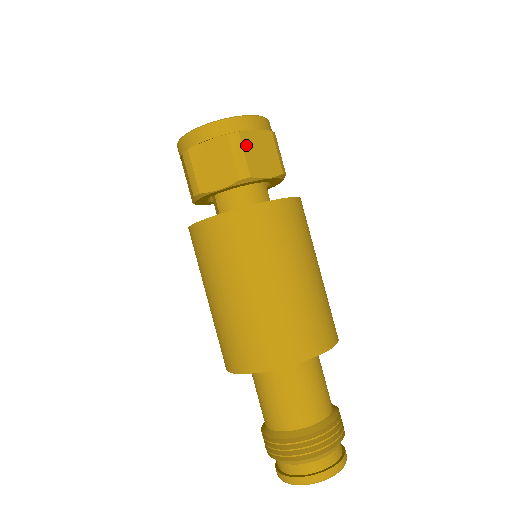
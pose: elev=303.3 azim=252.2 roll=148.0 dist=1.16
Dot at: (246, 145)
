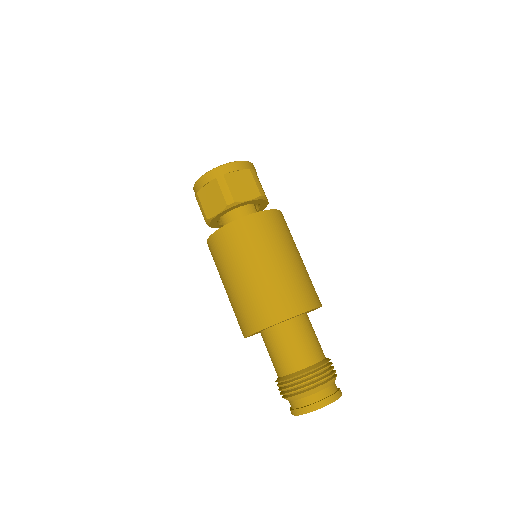
Dot at: (230, 182)
